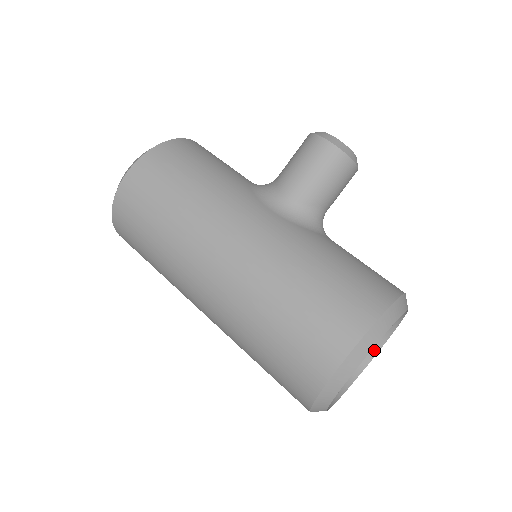
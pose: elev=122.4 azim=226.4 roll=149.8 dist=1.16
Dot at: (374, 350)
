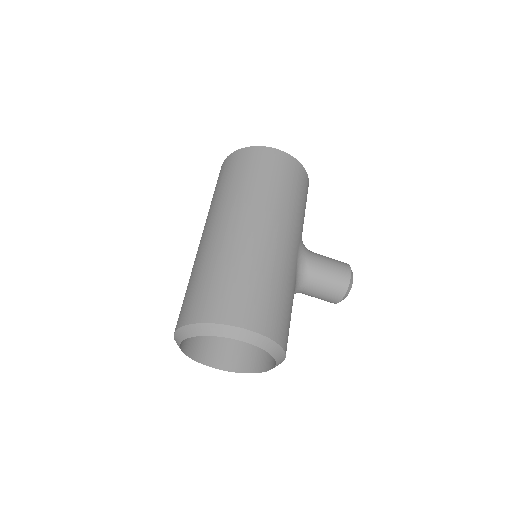
Dot at: (221, 366)
